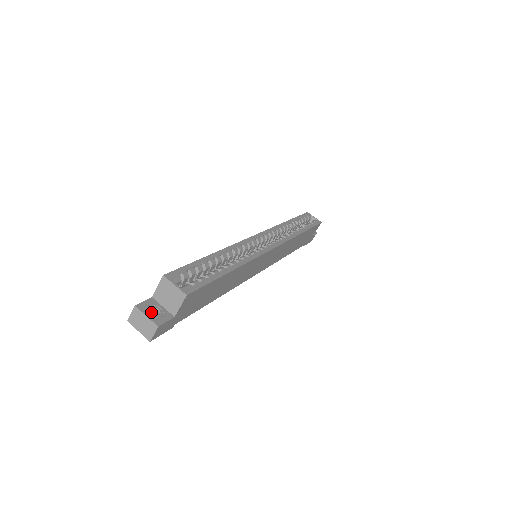
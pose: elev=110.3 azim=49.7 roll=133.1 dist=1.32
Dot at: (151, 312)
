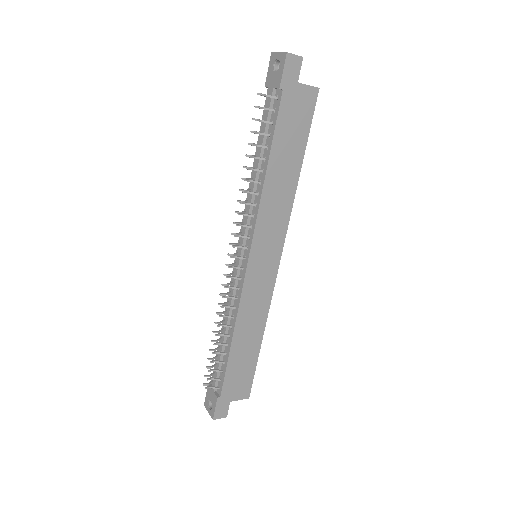
Dot at: occluded
